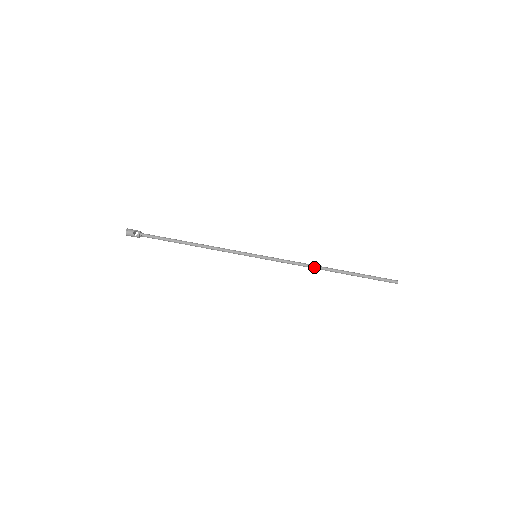
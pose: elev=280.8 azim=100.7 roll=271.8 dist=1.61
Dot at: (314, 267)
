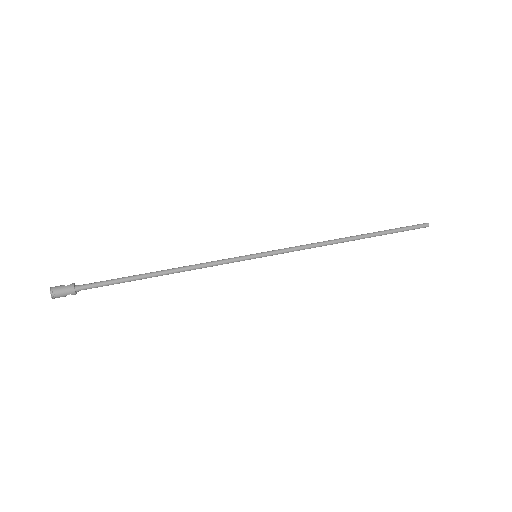
Dot at: (332, 240)
